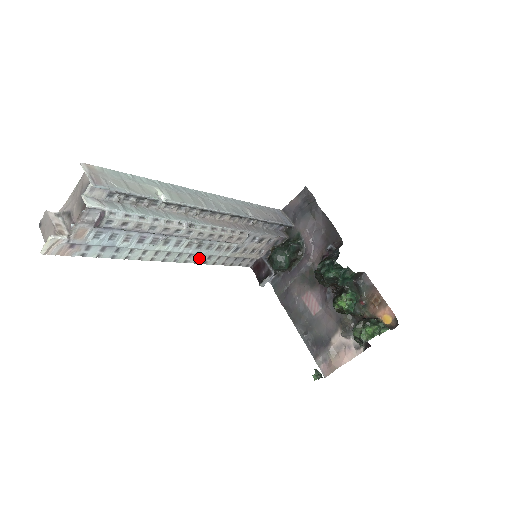
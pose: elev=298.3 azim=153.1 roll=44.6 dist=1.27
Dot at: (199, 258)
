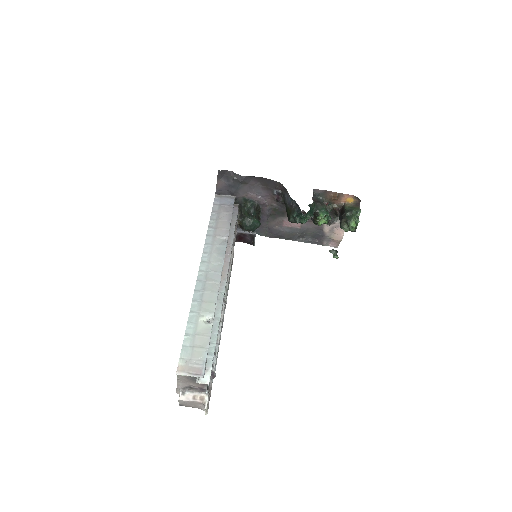
Dot at: occluded
